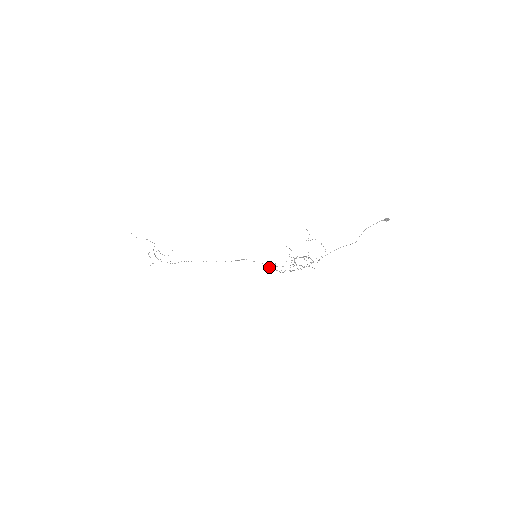
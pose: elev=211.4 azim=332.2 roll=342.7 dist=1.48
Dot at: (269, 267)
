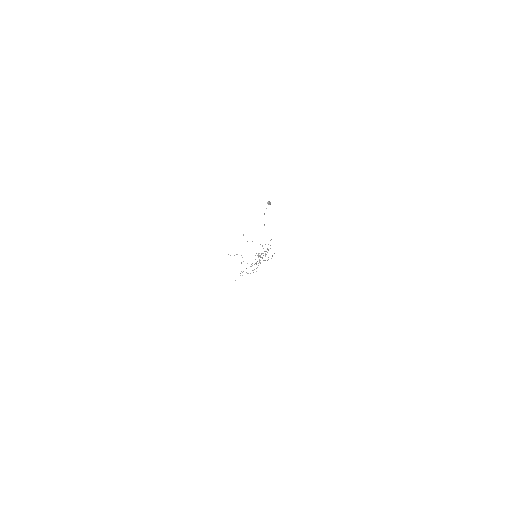
Dot at: occluded
